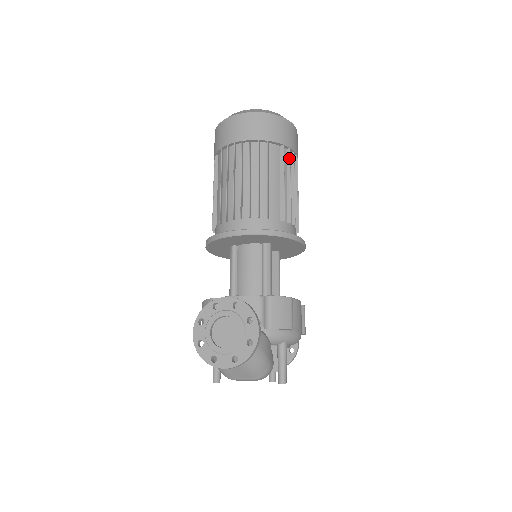
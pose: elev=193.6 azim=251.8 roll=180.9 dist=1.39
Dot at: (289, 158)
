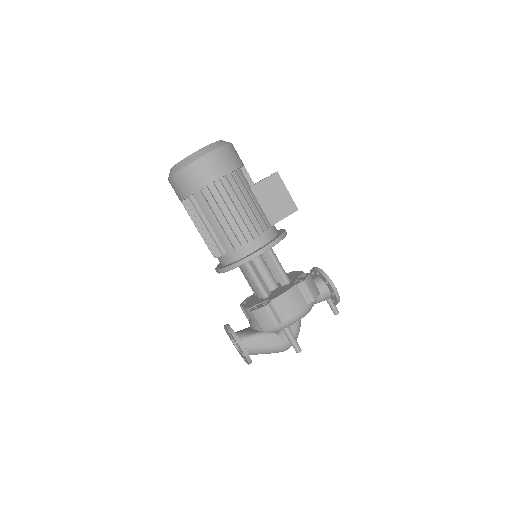
Dot at: (212, 194)
